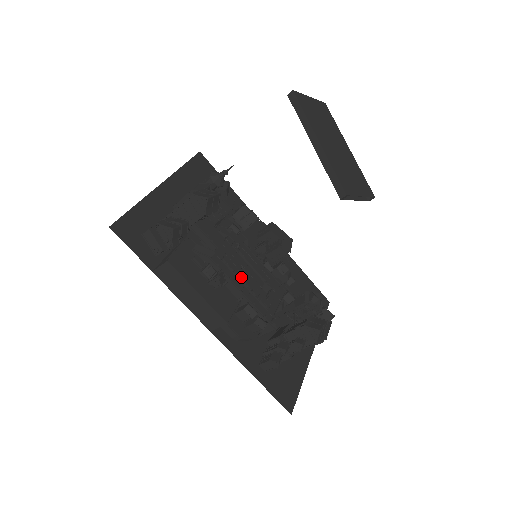
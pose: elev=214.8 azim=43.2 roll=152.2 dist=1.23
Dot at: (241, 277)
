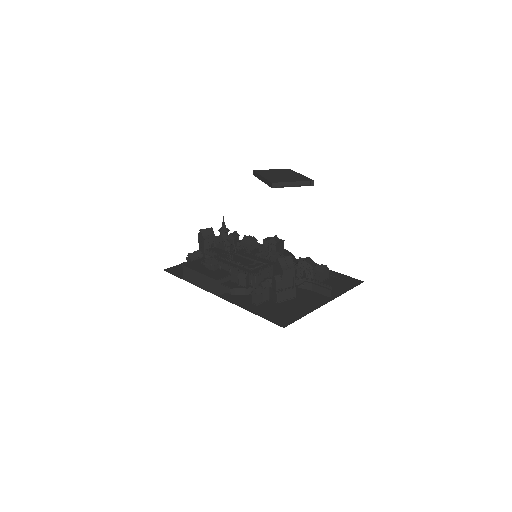
Dot at: (231, 260)
